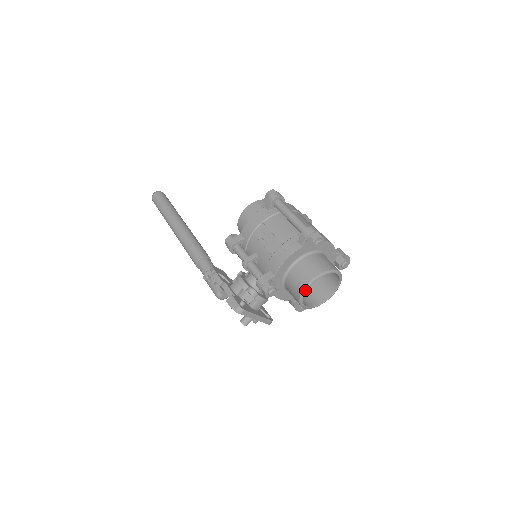
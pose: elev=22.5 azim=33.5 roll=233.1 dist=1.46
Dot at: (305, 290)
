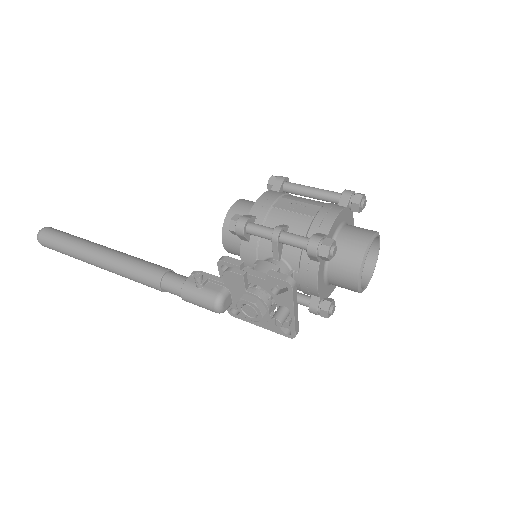
Dot at: (368, 248)
